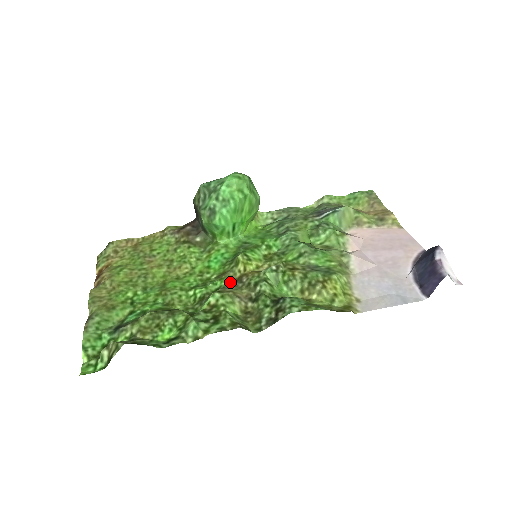
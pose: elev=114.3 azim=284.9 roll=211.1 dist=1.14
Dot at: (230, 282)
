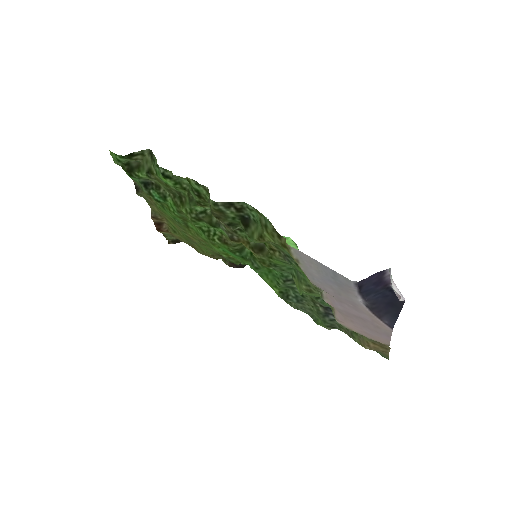
Dot at: (225, 233)
